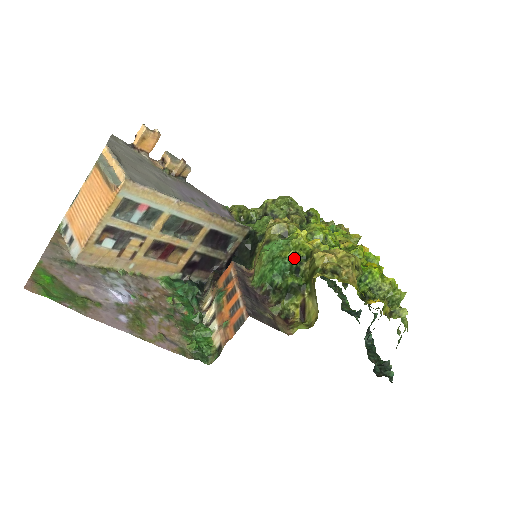
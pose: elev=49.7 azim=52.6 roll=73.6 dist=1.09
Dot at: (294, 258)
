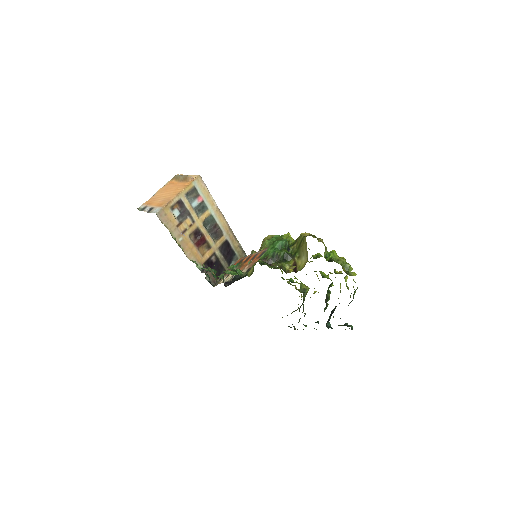
Dot at: occluded
